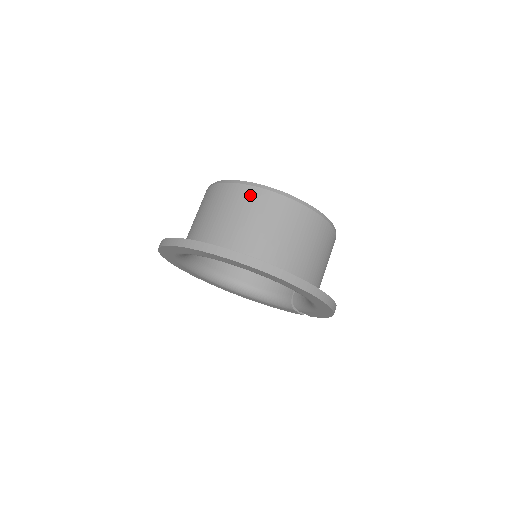
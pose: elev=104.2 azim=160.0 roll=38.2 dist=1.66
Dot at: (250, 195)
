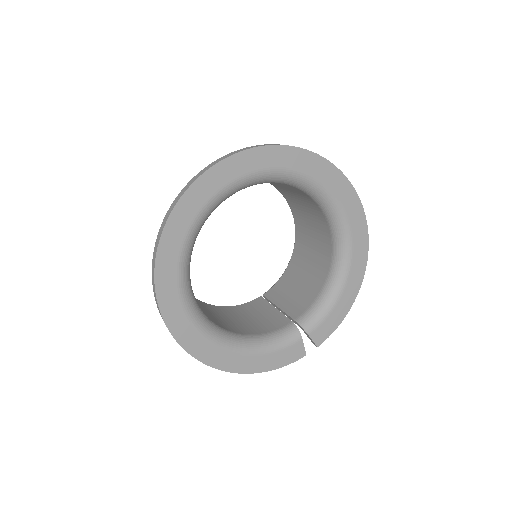
Dot at: occluded
